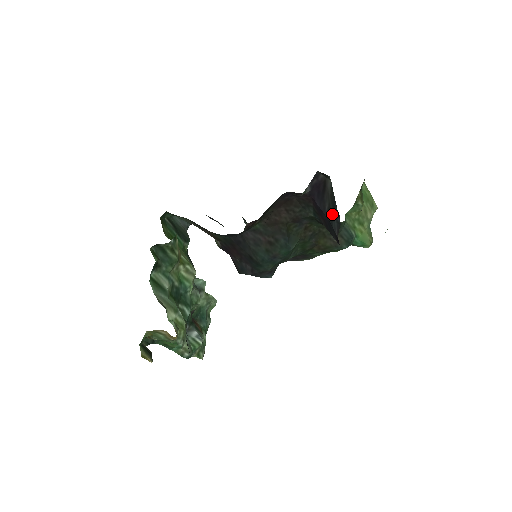
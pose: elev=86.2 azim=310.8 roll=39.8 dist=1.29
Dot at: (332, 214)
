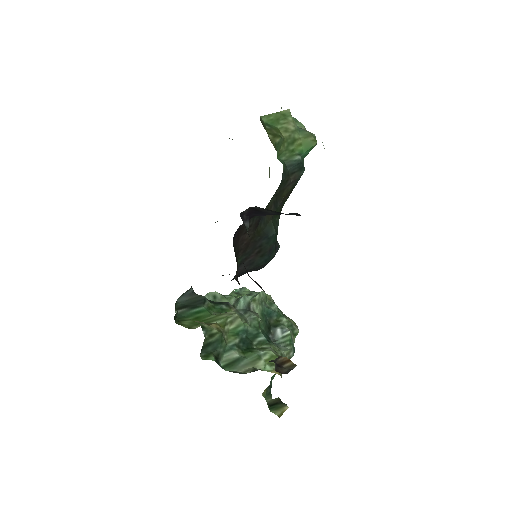
Dot at: occluded
